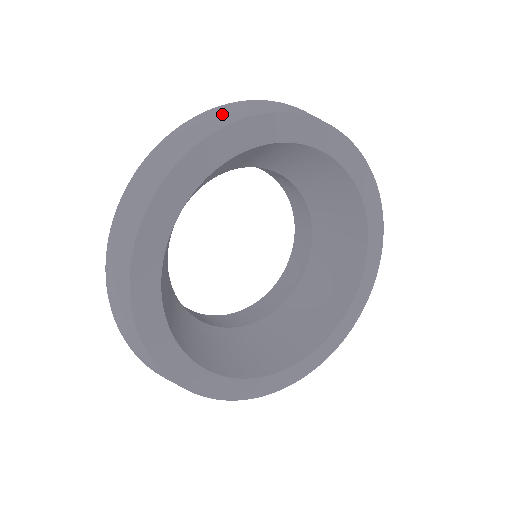
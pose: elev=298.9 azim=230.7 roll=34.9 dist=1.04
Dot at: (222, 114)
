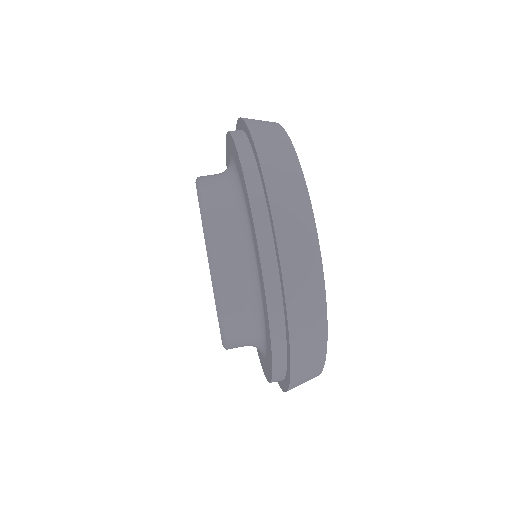
Dot at: (302, 276)
